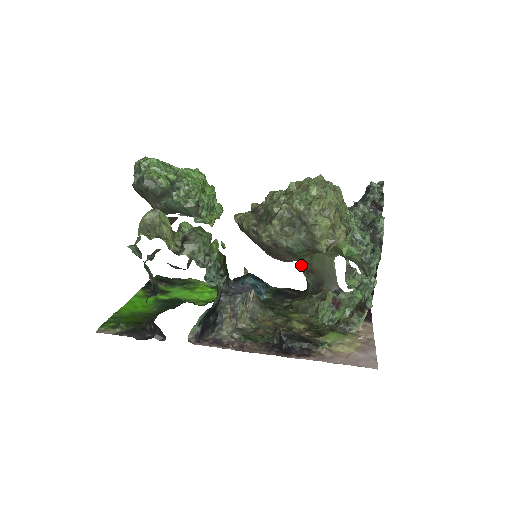
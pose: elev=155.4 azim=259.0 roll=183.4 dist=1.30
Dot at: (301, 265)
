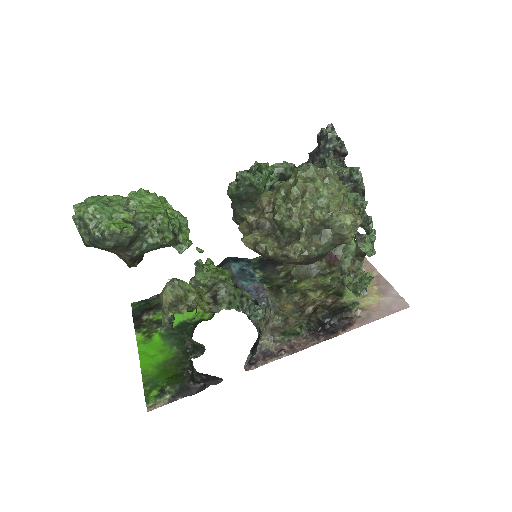
Dot at: occluded
